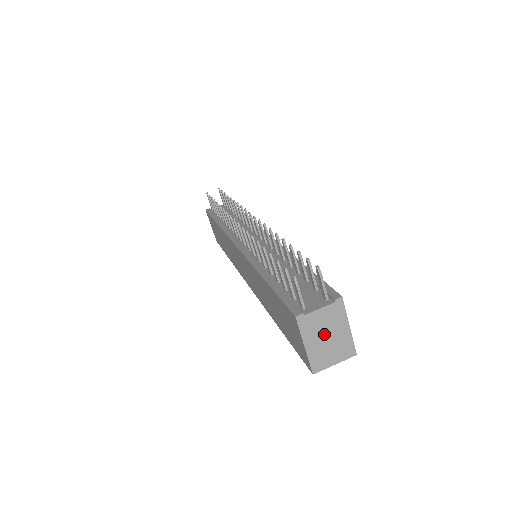
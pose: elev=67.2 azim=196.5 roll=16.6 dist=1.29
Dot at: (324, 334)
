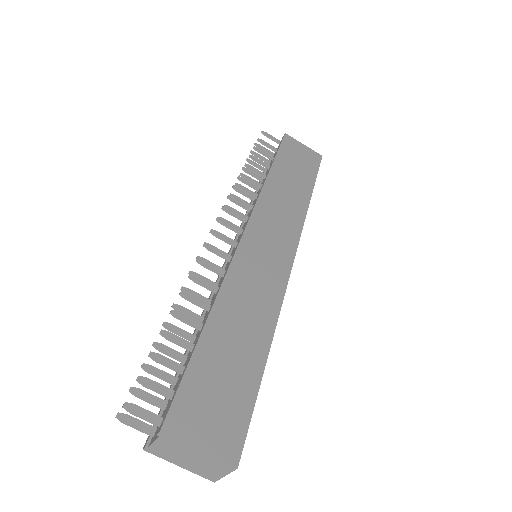
Dot at: (183, 457)
